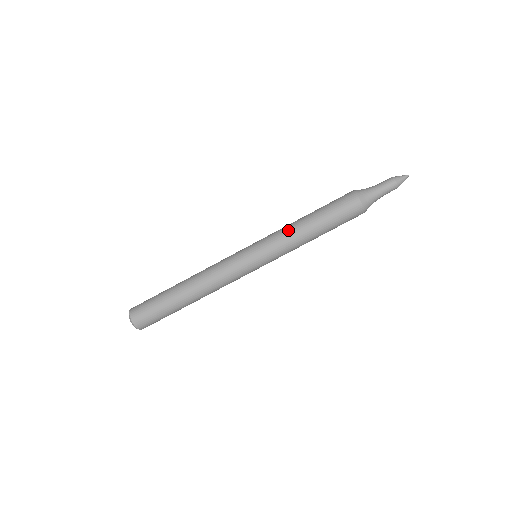
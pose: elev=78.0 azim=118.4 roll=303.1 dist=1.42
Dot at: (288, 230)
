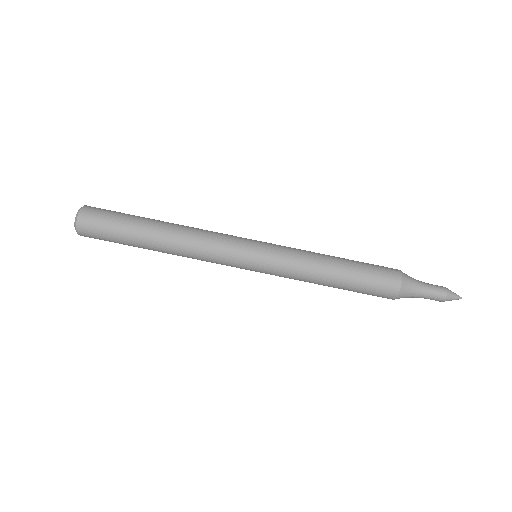
Dot at: (309, 258)
